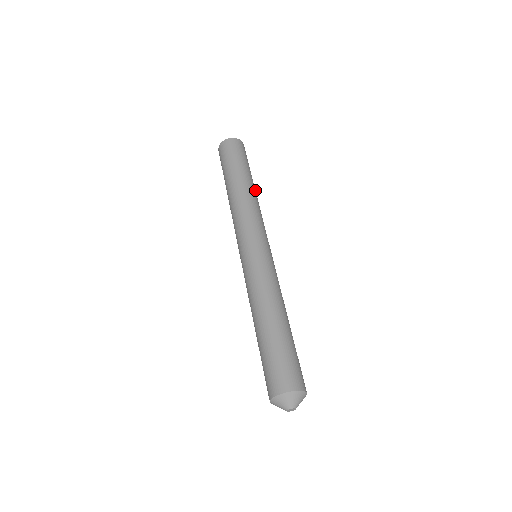
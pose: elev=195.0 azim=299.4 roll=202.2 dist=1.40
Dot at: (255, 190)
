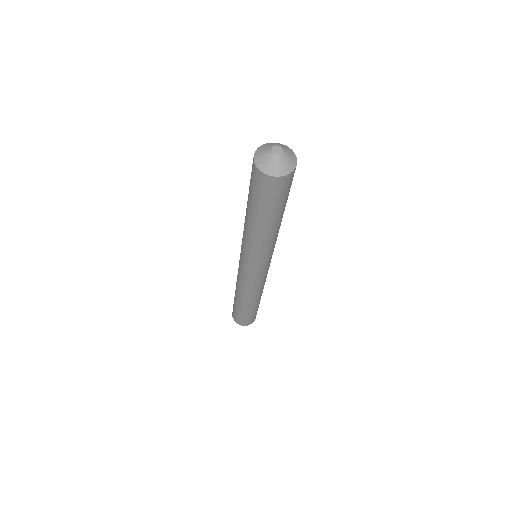
Dot at: occluded
